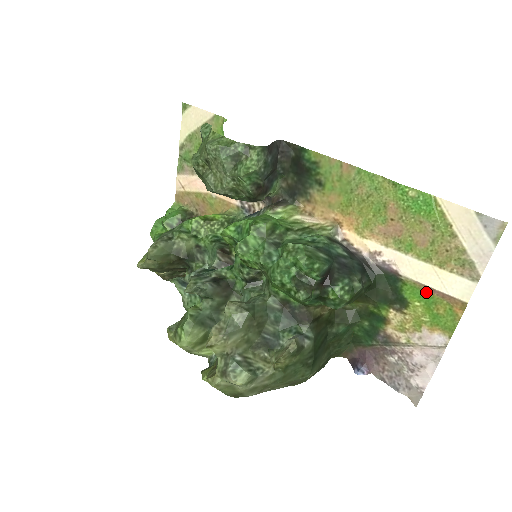
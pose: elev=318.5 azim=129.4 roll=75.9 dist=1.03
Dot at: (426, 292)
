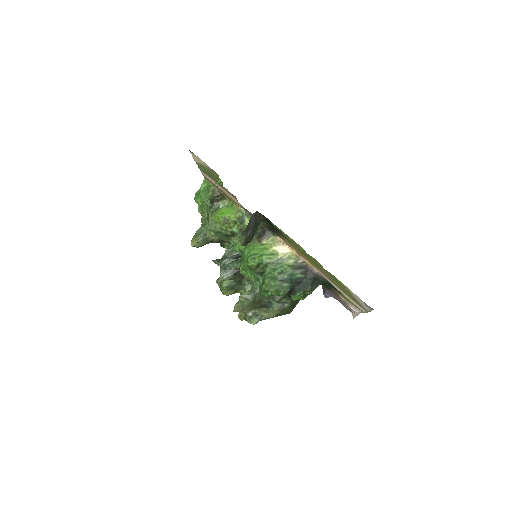
Dot at: occluded
